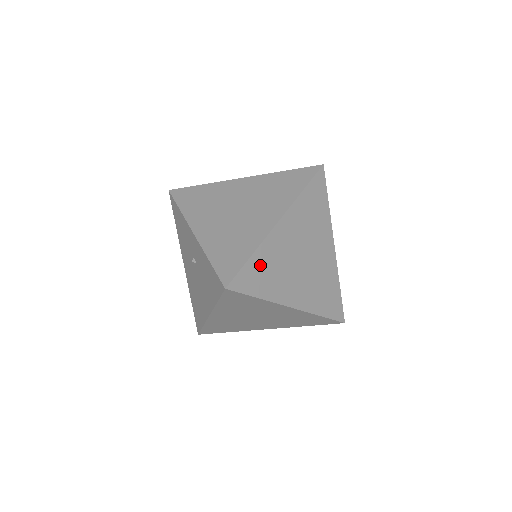
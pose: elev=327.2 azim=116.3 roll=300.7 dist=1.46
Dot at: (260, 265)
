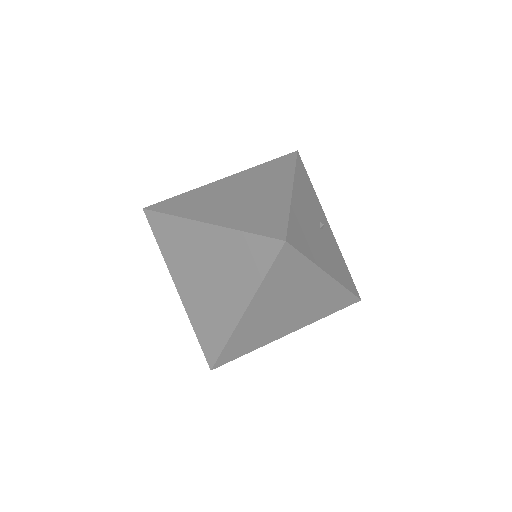
Dot at: (238, 343)
